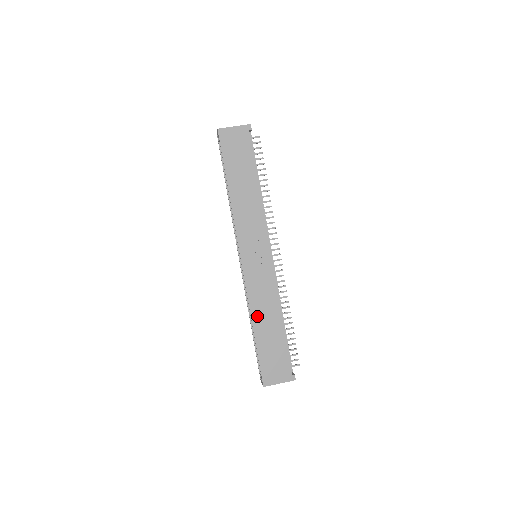
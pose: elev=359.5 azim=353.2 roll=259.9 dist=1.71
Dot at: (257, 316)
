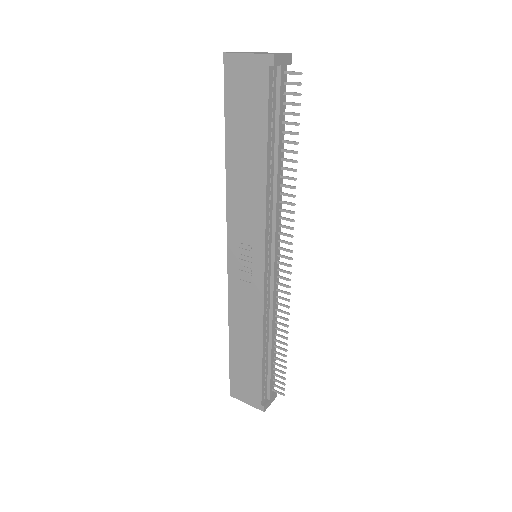
Dot at: (235, 328)
